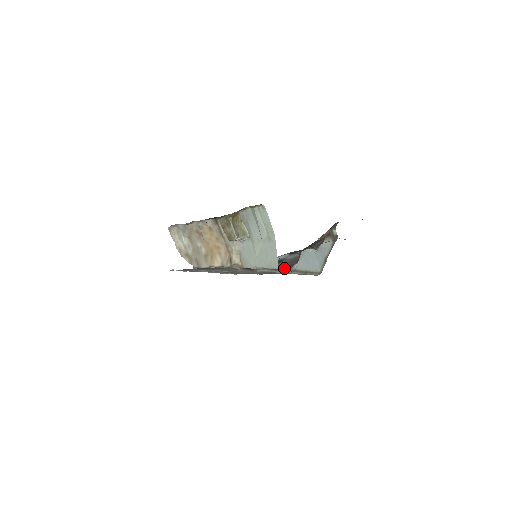
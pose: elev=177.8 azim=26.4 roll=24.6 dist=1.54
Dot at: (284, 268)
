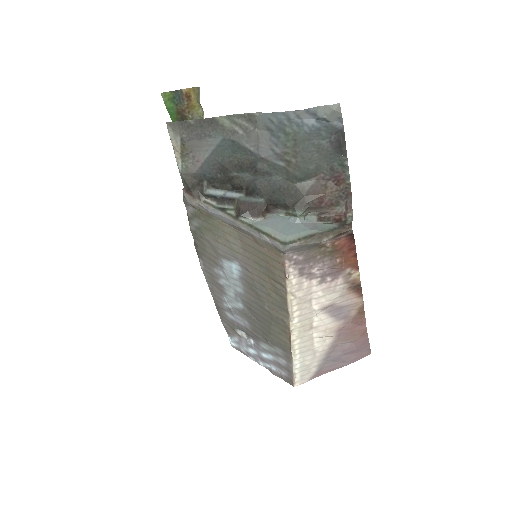
Dot at: (235, 214)
